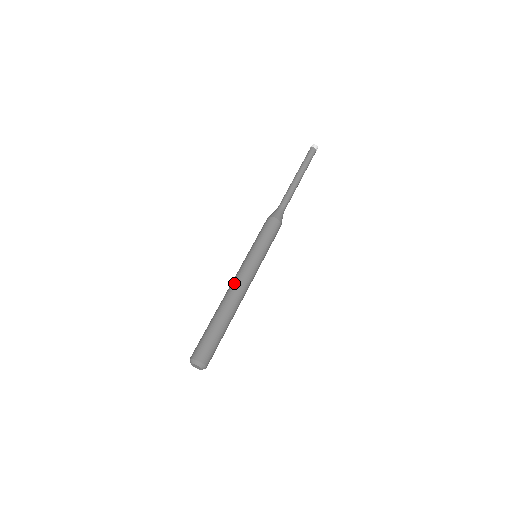
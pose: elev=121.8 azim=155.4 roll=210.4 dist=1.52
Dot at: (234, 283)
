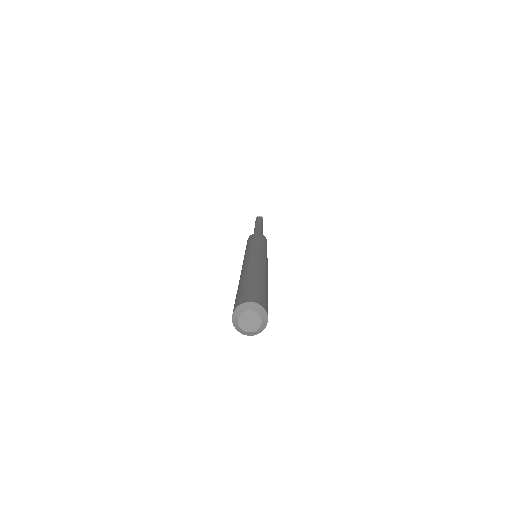
Dot at: (242, 266)
